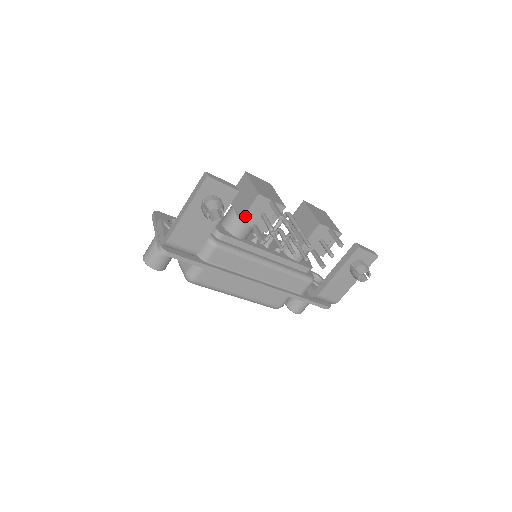
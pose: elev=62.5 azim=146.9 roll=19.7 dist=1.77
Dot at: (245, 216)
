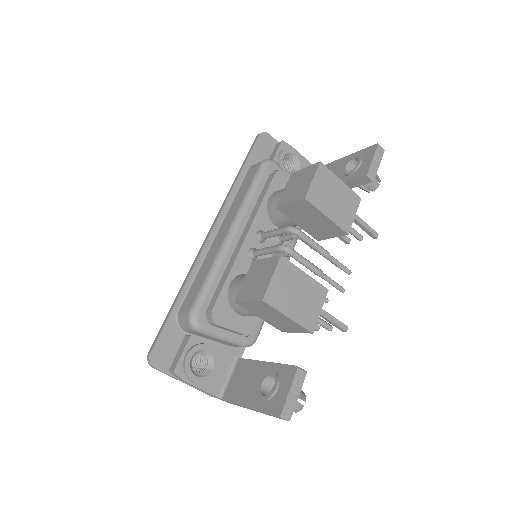
Dot at: (289, 331)
